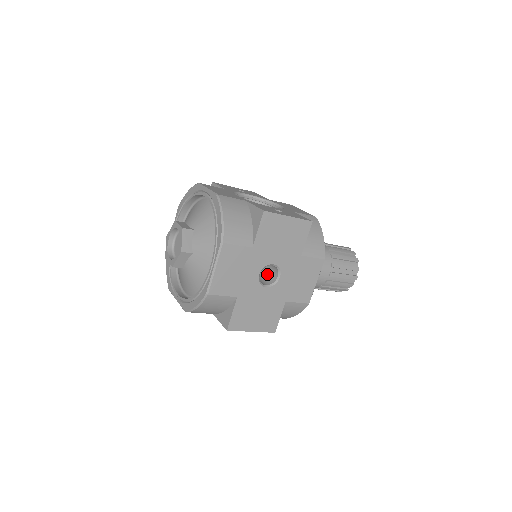
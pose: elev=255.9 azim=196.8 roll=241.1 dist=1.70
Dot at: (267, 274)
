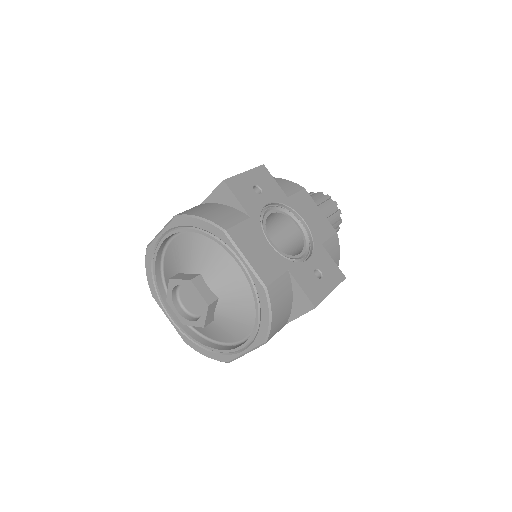
Dot at: occluded
